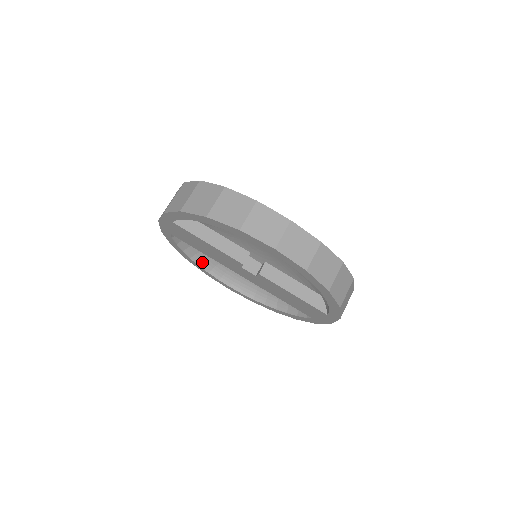
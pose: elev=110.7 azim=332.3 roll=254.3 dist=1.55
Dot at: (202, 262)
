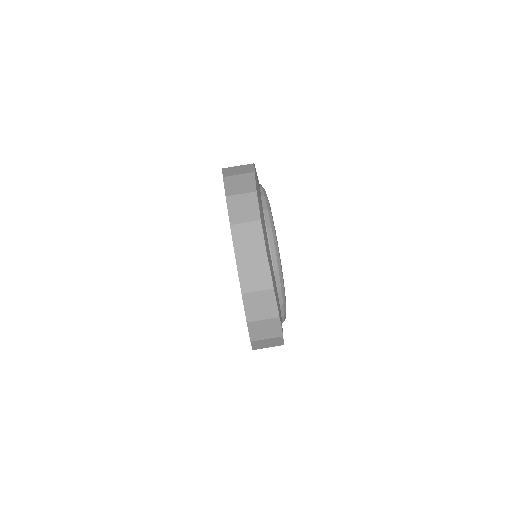
Dot at: occluded
